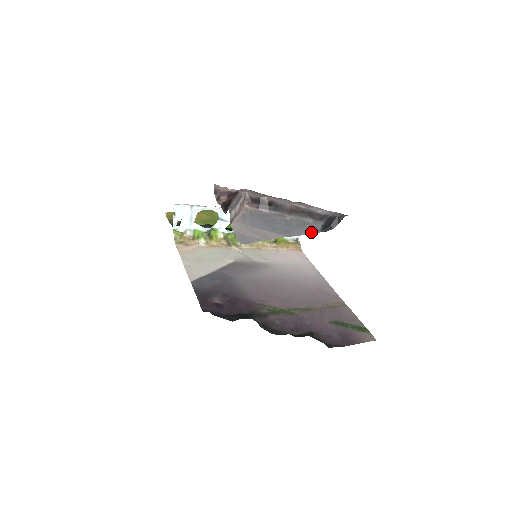
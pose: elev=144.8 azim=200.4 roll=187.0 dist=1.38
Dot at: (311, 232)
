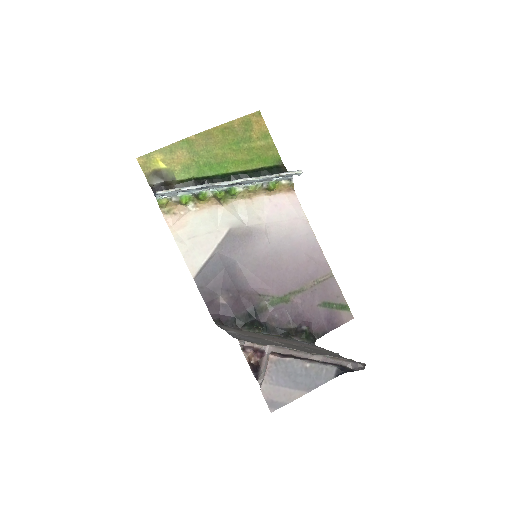
Dot at: (327, 381)
